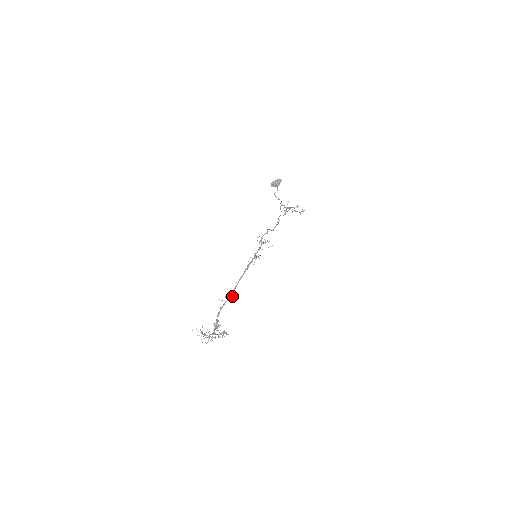
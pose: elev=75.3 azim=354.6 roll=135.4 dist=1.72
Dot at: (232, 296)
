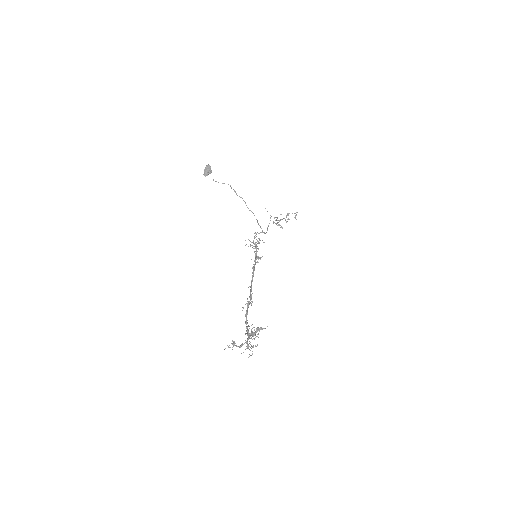
Dot at: (251, 298)
